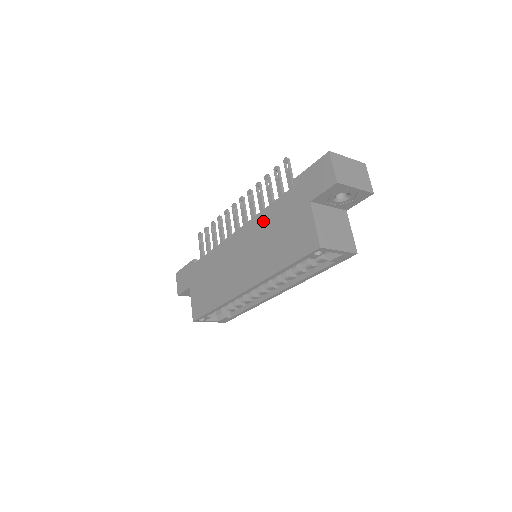
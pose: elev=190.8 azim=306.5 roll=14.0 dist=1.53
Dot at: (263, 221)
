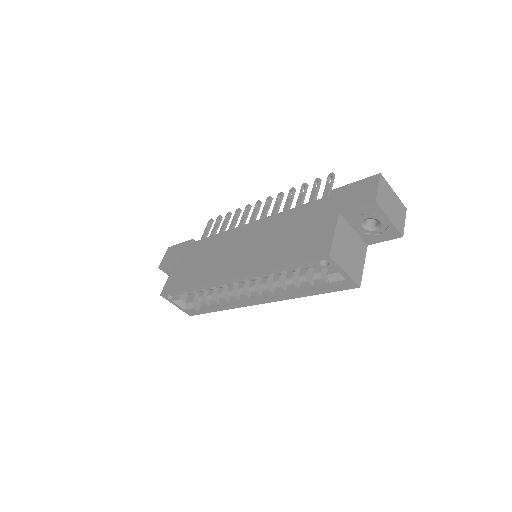
Dot at: (282, 220)
